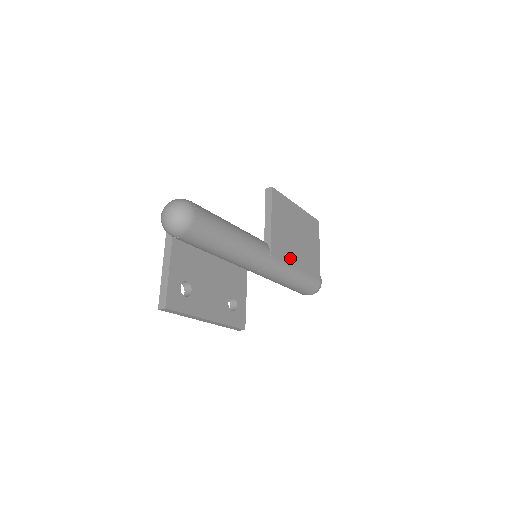
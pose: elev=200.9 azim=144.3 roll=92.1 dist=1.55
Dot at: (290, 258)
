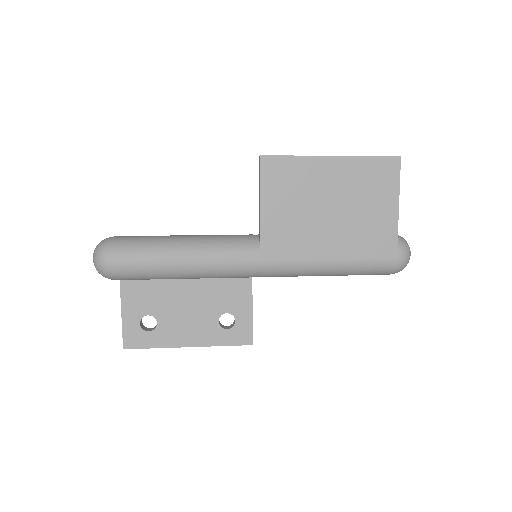
Dot at: (310, 249)
